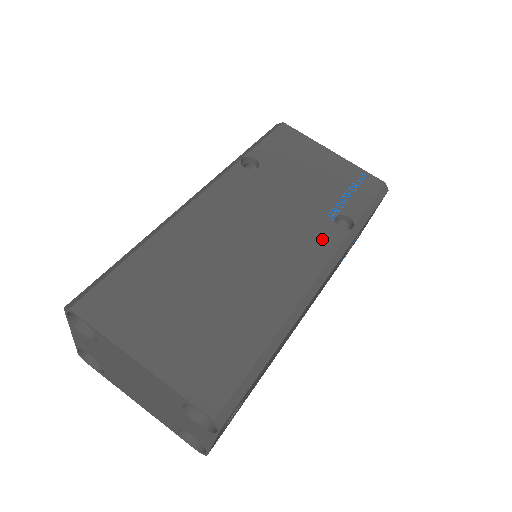
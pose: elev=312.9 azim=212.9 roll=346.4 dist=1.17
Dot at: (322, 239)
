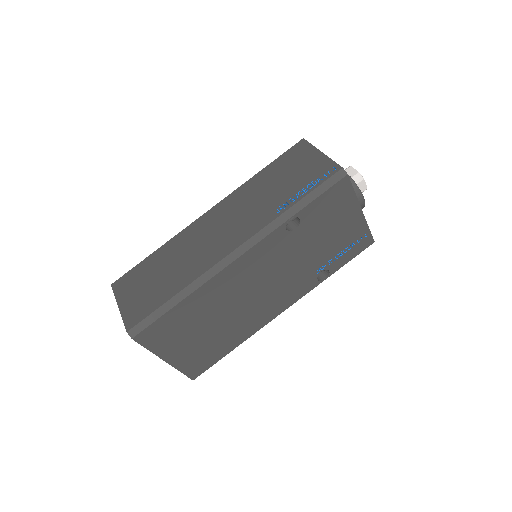
Dot at: (301, 288)
